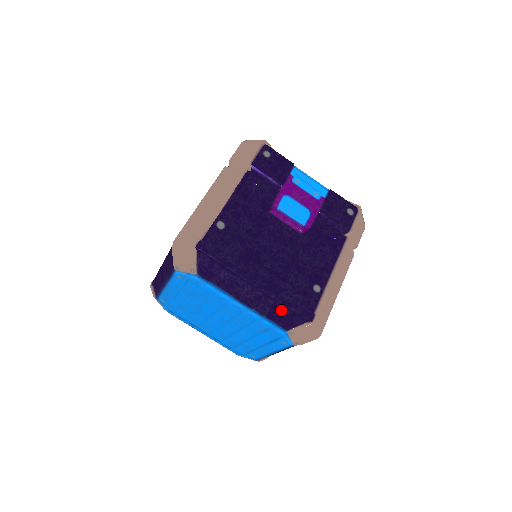
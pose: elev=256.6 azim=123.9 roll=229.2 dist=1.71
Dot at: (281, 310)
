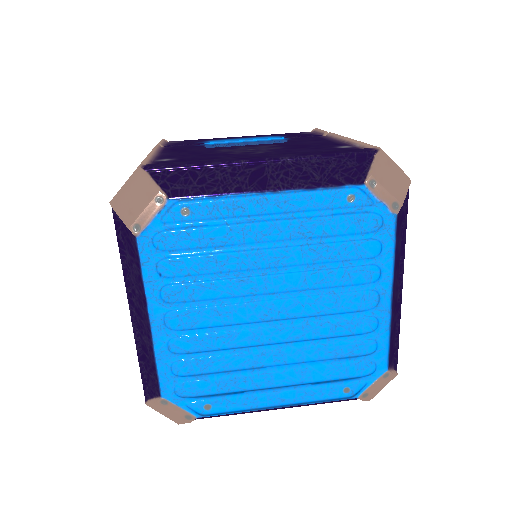
Dot at: (394, 336)
